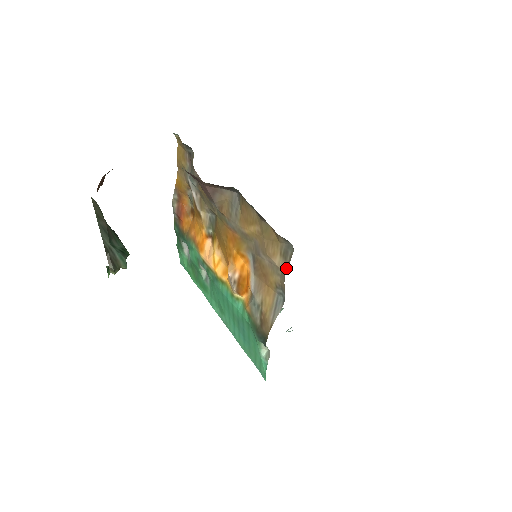
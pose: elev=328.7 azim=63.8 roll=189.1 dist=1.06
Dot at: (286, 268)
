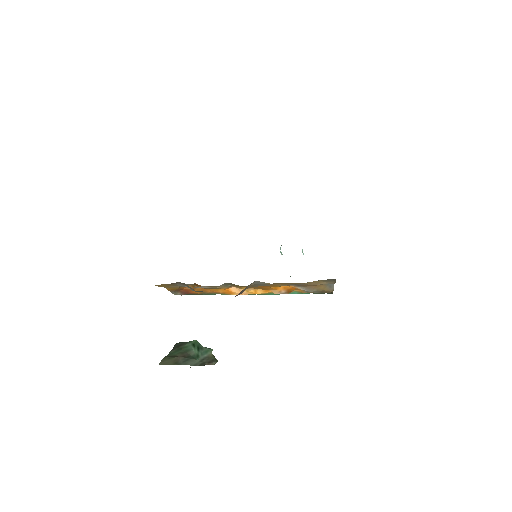
Dot at: (334, 283)
